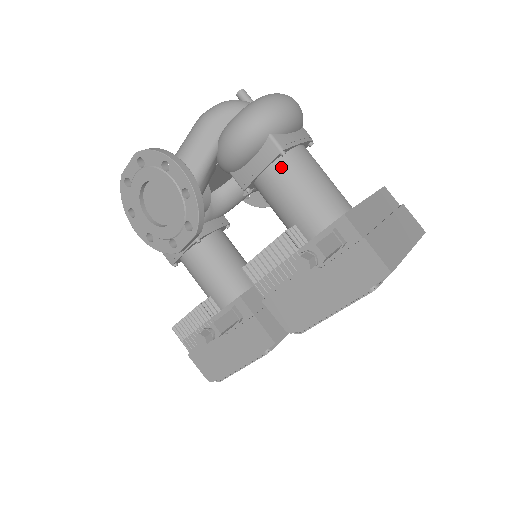
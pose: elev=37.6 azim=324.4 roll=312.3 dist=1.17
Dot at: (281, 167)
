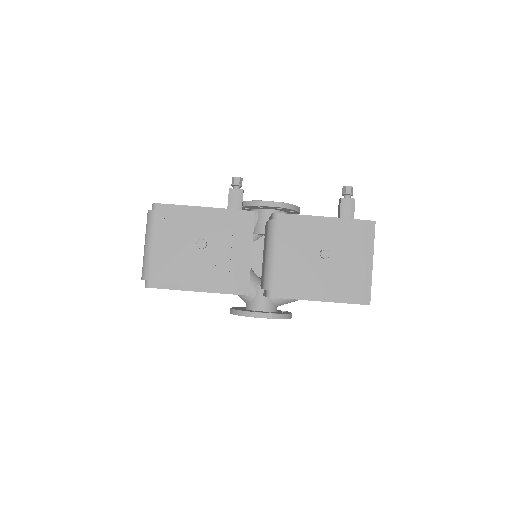
Dot at: occluded
